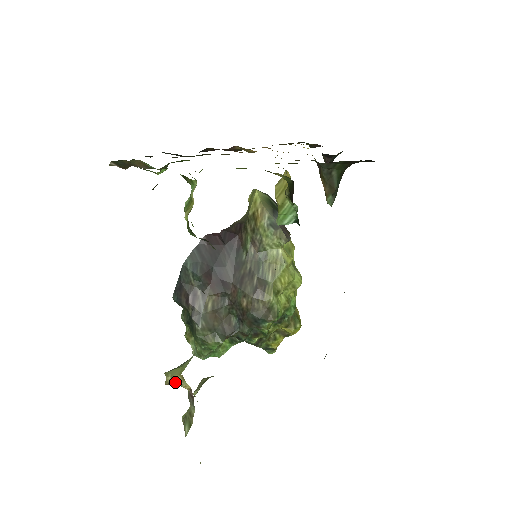
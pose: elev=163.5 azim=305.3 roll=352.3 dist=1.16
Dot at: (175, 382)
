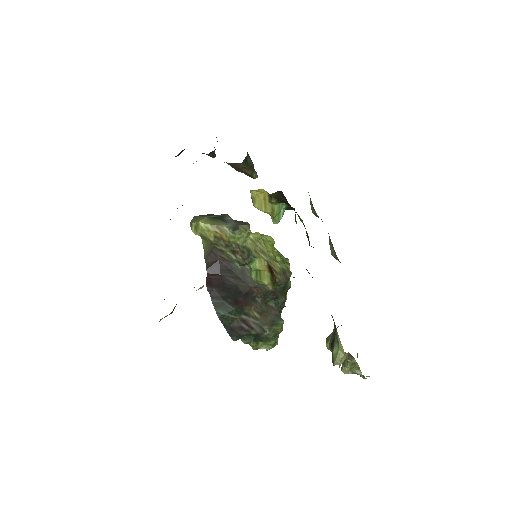
Dot at: (343, 361)
